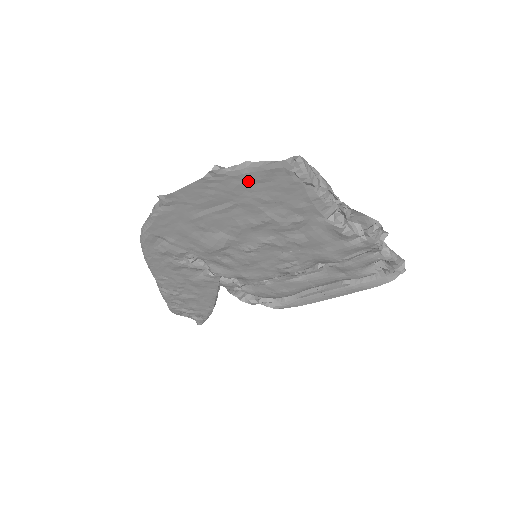
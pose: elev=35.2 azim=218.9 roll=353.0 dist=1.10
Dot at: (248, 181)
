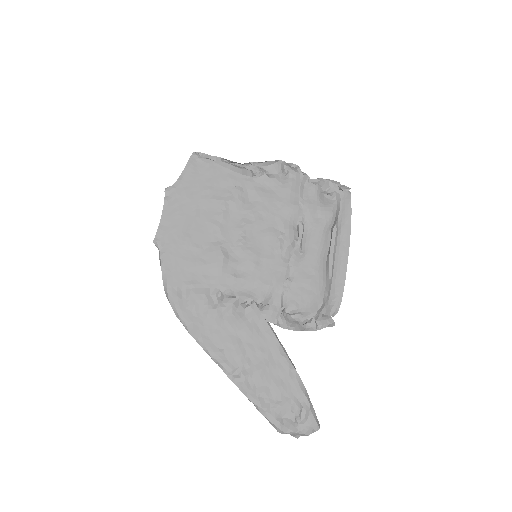
Dot at: (188, 183)
